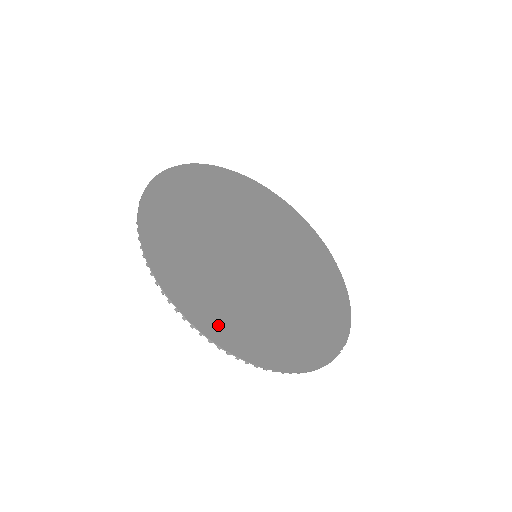
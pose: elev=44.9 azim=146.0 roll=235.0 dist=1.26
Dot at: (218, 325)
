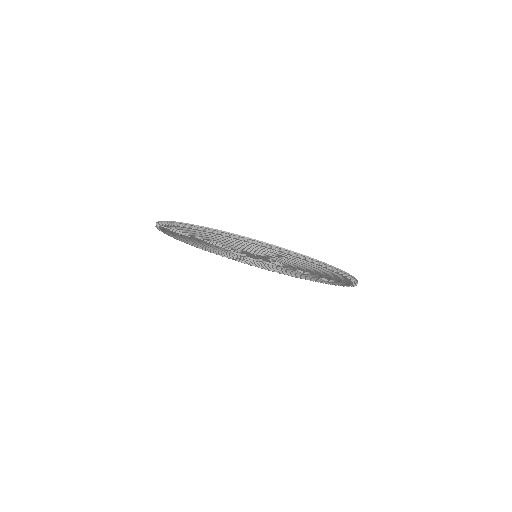
Dot at: occluded
